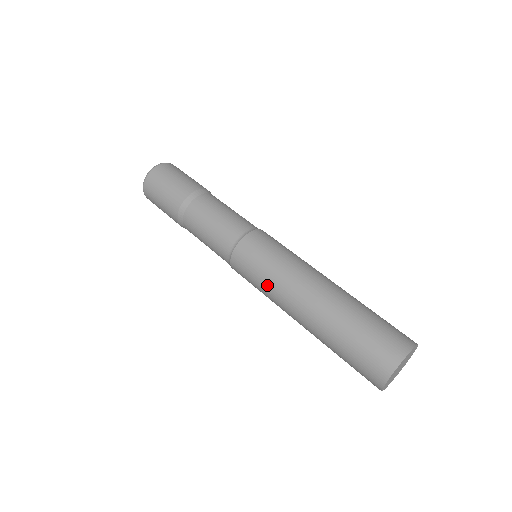
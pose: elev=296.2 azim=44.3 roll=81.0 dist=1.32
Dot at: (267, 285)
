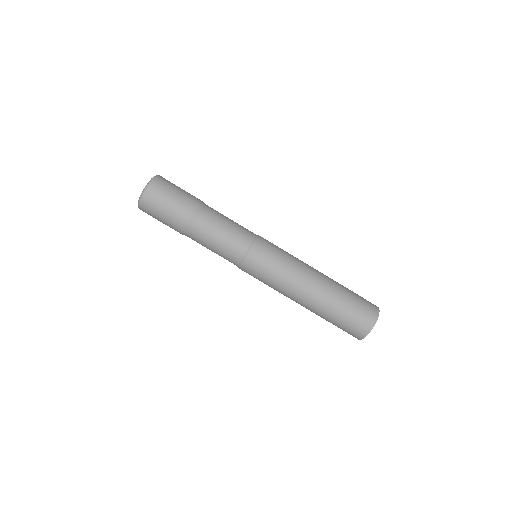
Dot at: (272, 287)
